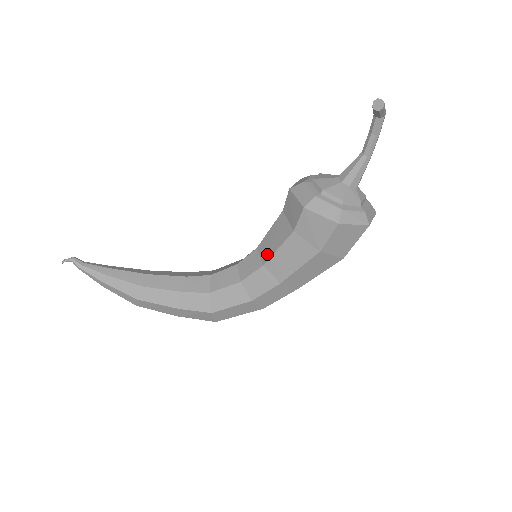
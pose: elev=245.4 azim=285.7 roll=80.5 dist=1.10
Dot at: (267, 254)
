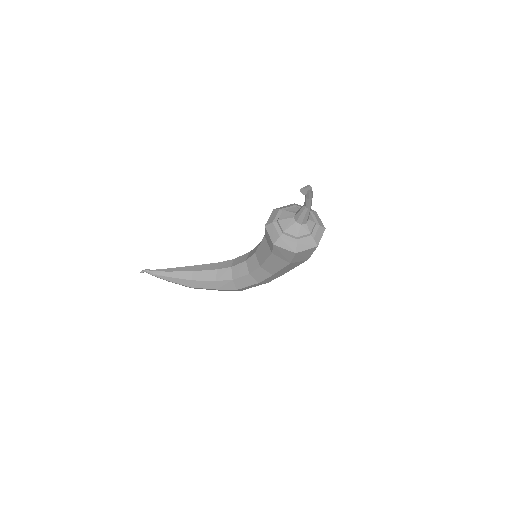
Dot at: (261, 260)
